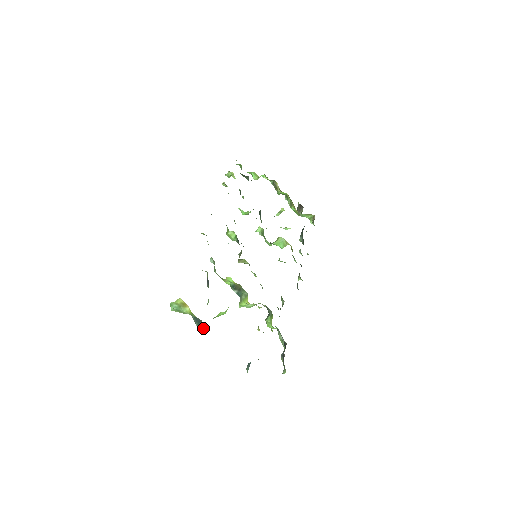
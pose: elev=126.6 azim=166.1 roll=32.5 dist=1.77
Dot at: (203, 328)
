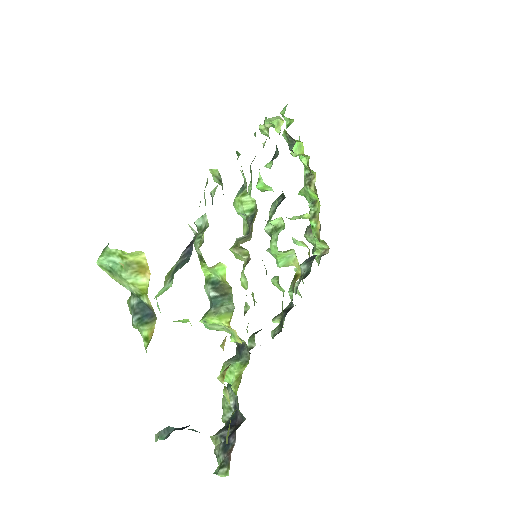
Dot at: (152, 333)
